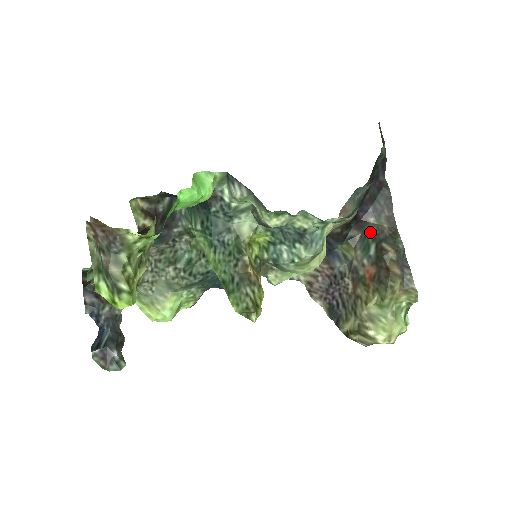
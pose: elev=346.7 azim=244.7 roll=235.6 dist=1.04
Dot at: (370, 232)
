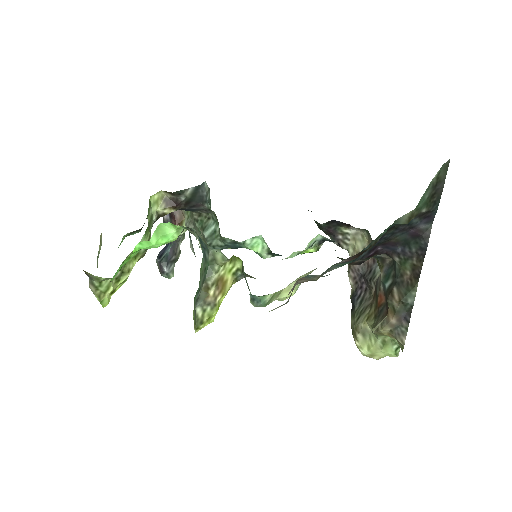
Dot at: (395, 267)
